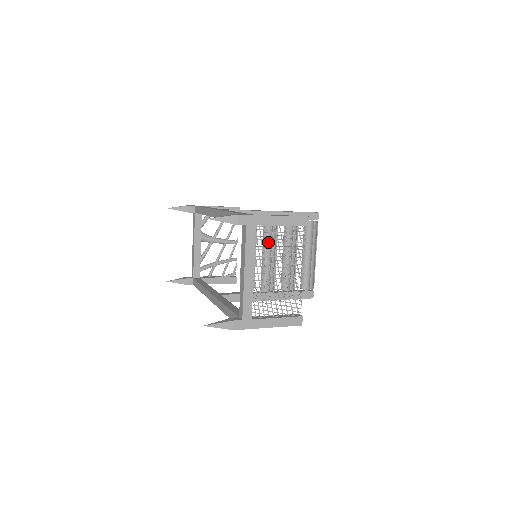
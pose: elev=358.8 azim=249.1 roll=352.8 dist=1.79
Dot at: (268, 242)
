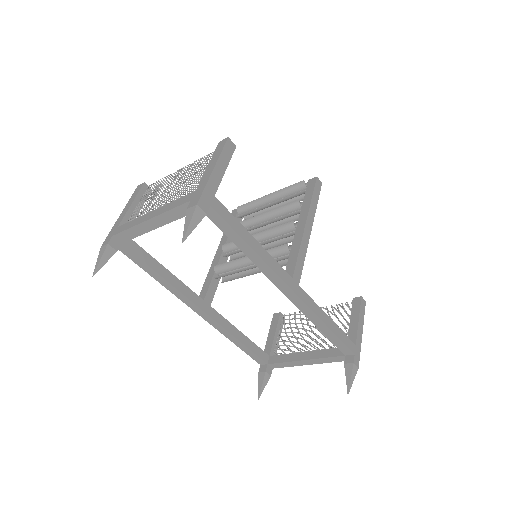
Dot at: occluded
